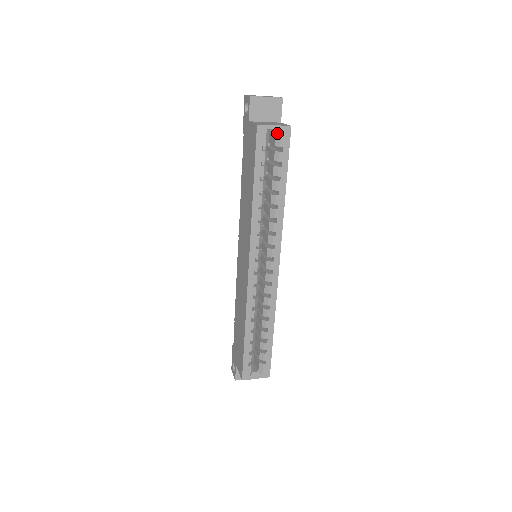
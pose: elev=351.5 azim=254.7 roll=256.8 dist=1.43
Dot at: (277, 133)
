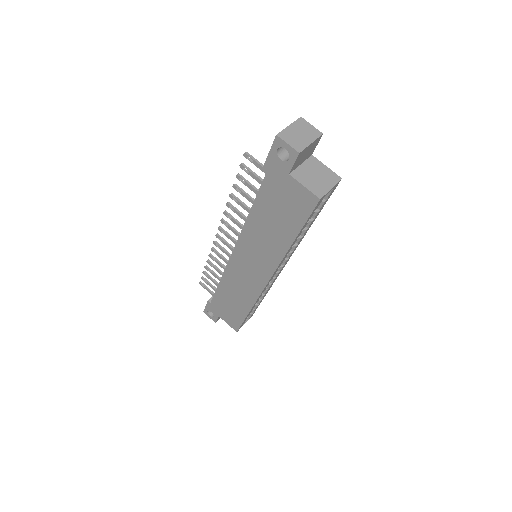
Dot at: occluded
